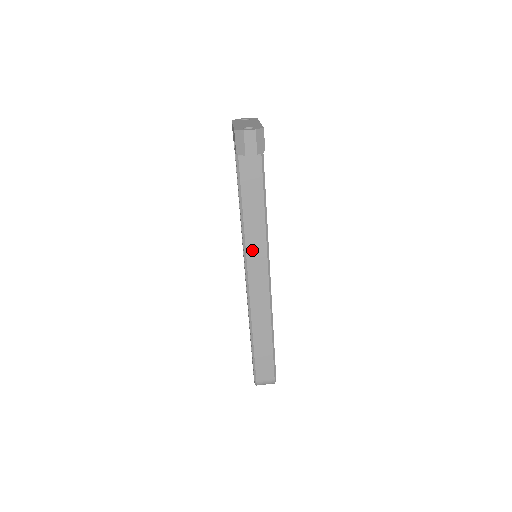
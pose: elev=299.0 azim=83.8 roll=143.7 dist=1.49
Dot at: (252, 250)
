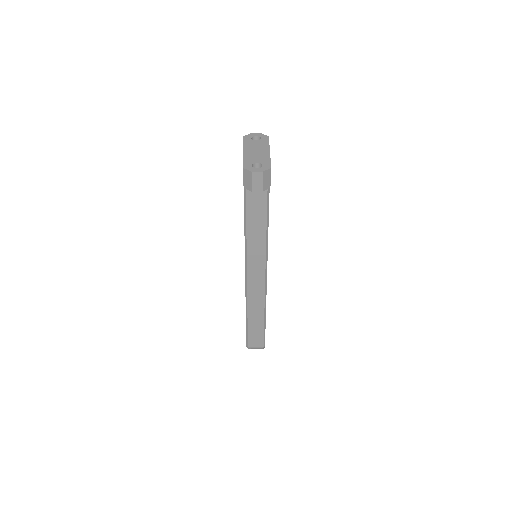
Dot at: (252, 256)
